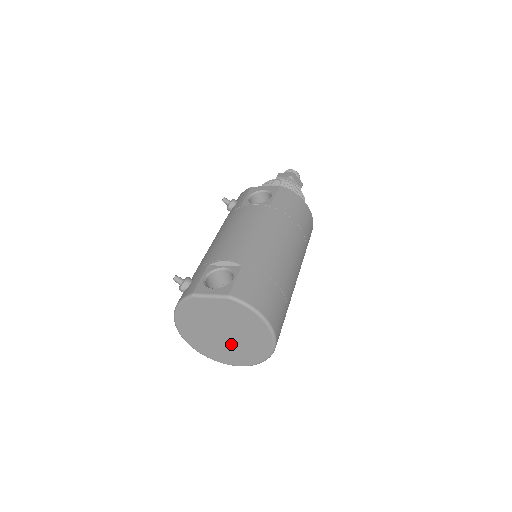
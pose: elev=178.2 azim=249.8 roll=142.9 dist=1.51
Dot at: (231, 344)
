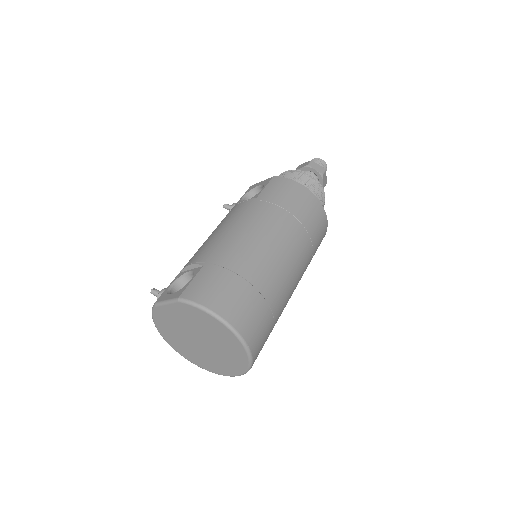
Dot at: (213, 352)
